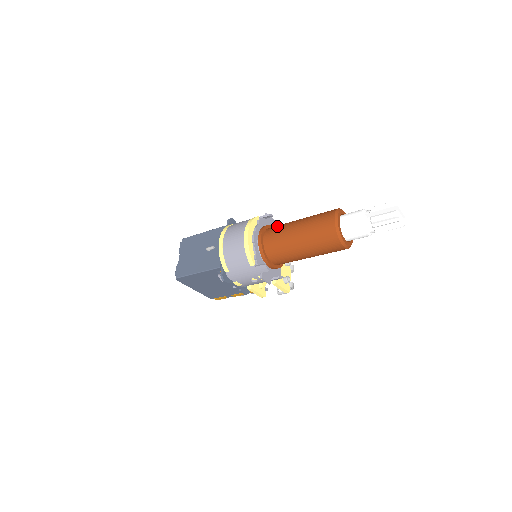
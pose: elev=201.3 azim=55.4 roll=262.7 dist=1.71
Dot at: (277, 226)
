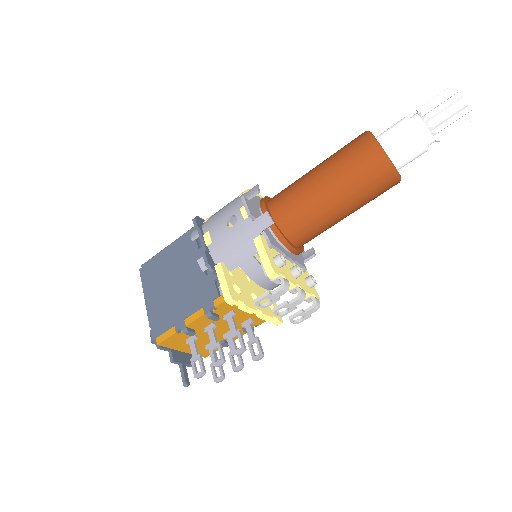
Dot at: occluded
